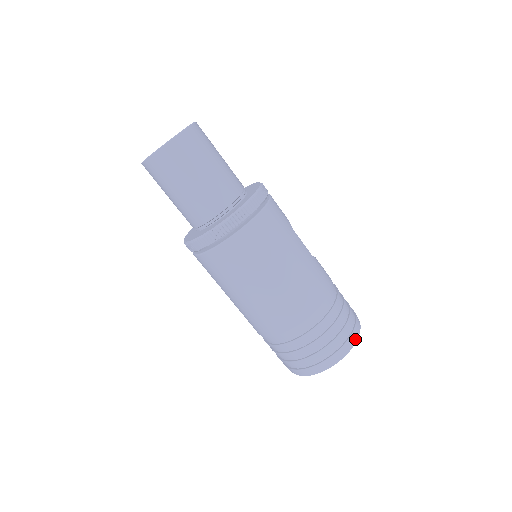
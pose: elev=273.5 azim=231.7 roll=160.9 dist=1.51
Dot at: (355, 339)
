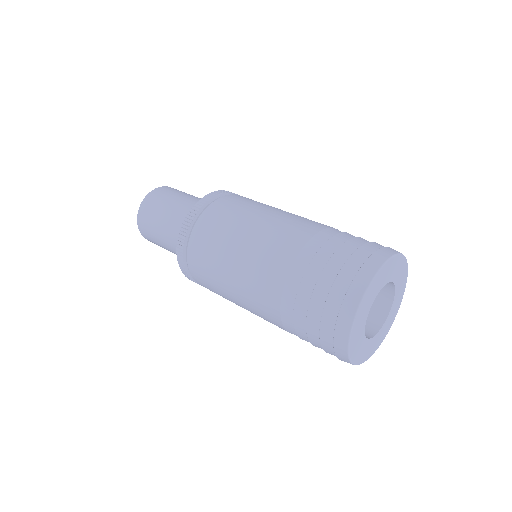
Dot at: (393, 252)
